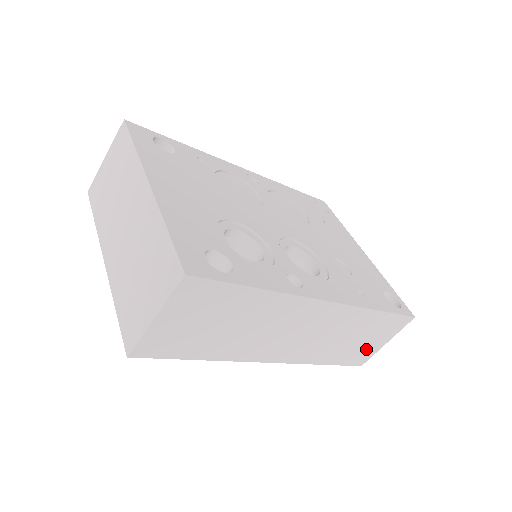
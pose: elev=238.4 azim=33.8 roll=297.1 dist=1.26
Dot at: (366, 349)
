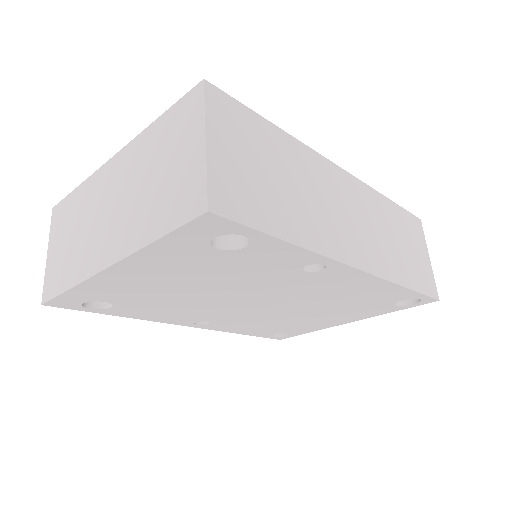
Dot at: (422, 267)
